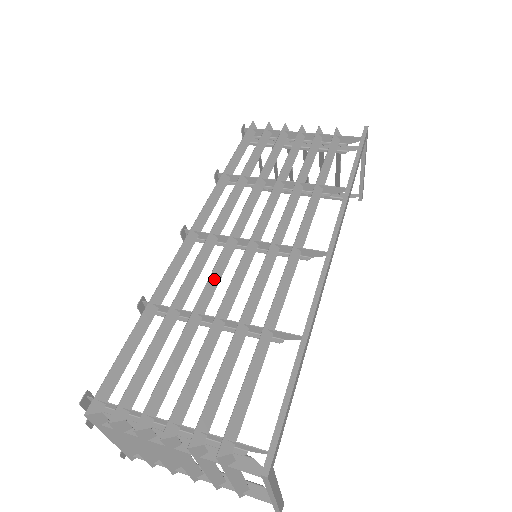
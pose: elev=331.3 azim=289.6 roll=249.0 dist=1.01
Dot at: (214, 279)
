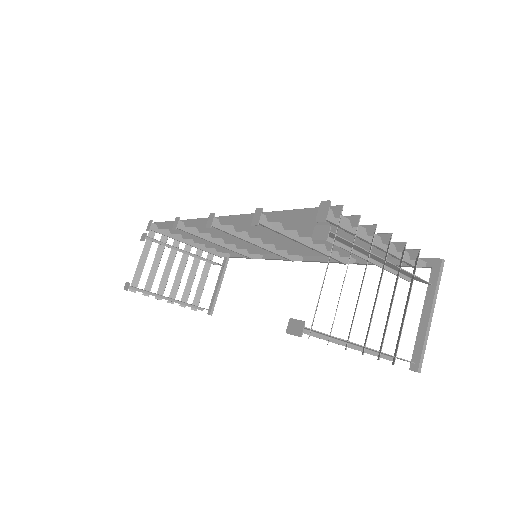
Dot at: (275, 233)
